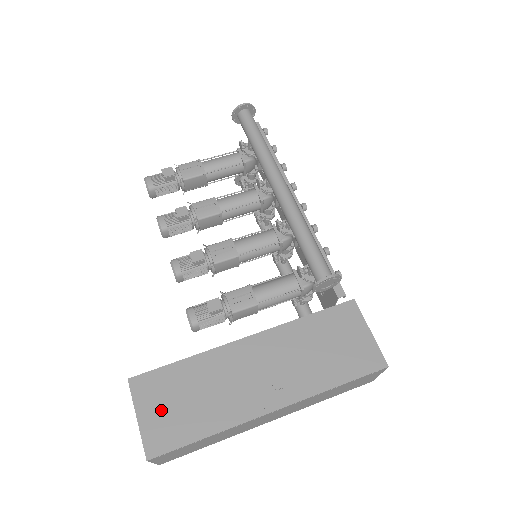
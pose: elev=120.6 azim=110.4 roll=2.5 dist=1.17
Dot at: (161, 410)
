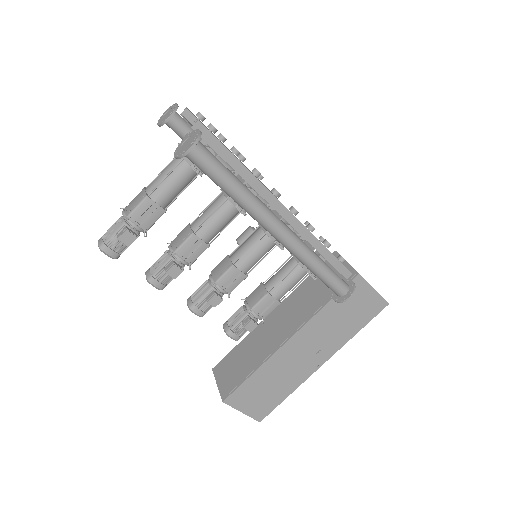
Dot at: (254, 402)
